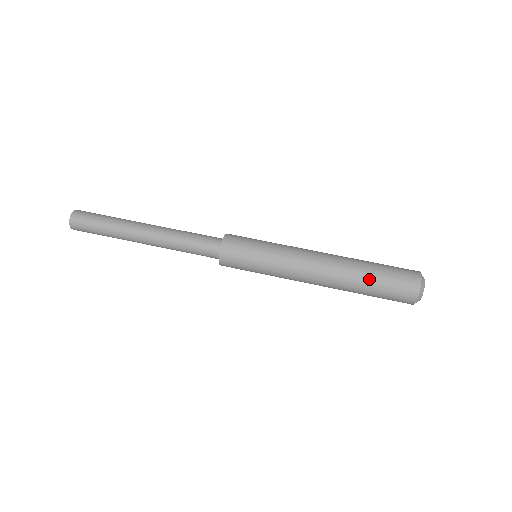
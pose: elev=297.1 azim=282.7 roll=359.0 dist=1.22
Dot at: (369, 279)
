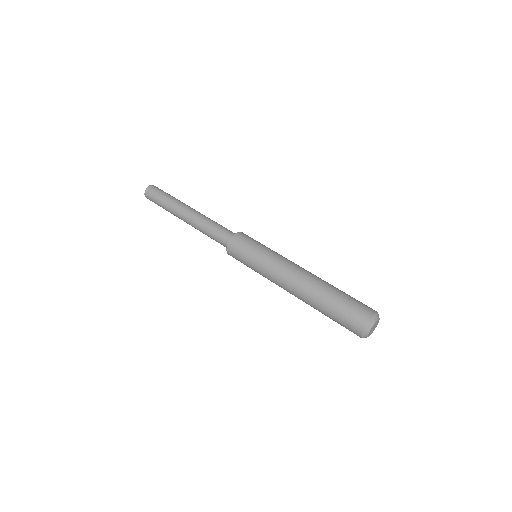
Dot at: (330, 299)
